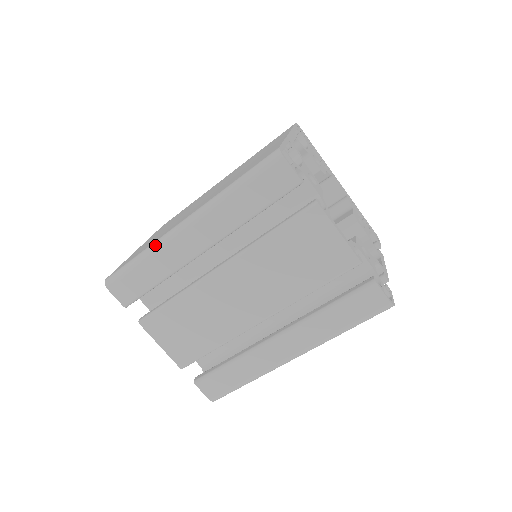
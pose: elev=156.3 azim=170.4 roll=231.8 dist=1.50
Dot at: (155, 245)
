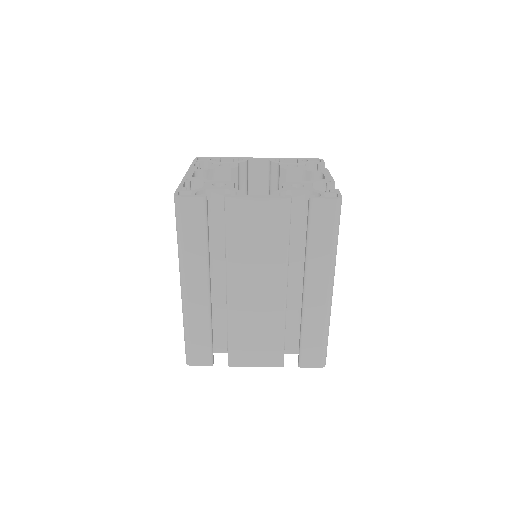
Dot at: (184, 315)
